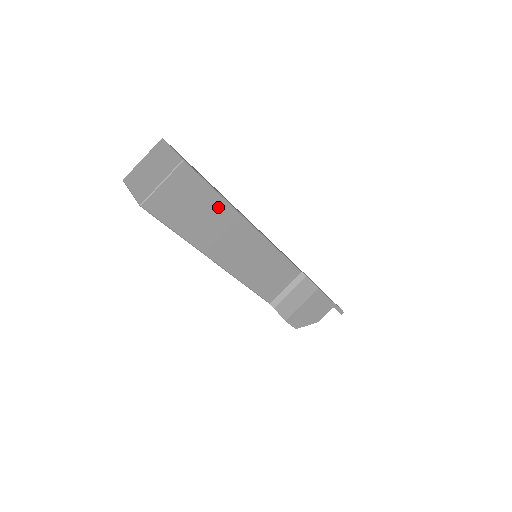
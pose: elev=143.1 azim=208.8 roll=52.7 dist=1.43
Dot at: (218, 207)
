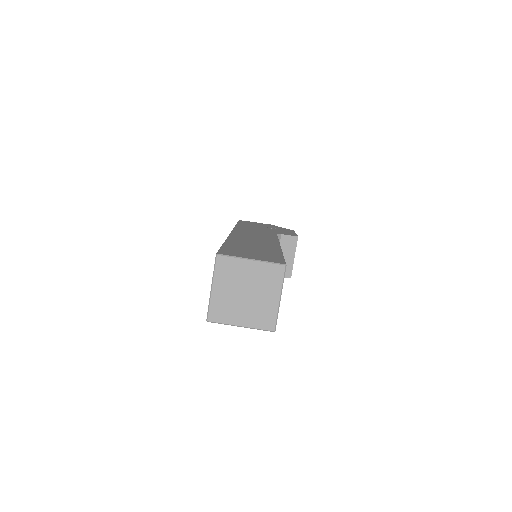
Dot at: occluded
